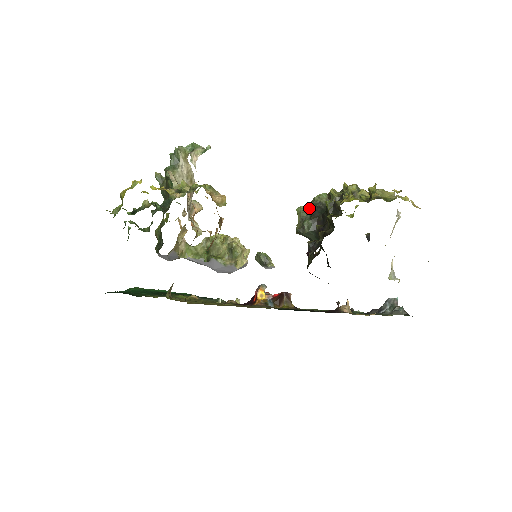
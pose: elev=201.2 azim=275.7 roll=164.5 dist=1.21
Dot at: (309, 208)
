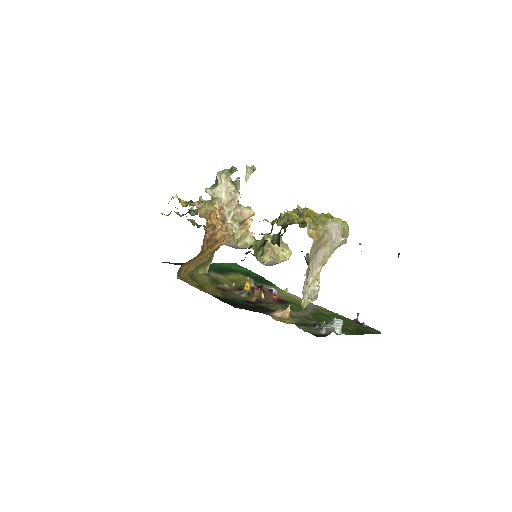
Dot at: occluded
